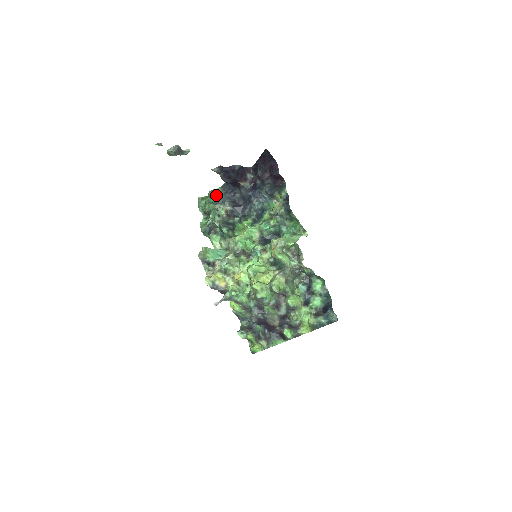
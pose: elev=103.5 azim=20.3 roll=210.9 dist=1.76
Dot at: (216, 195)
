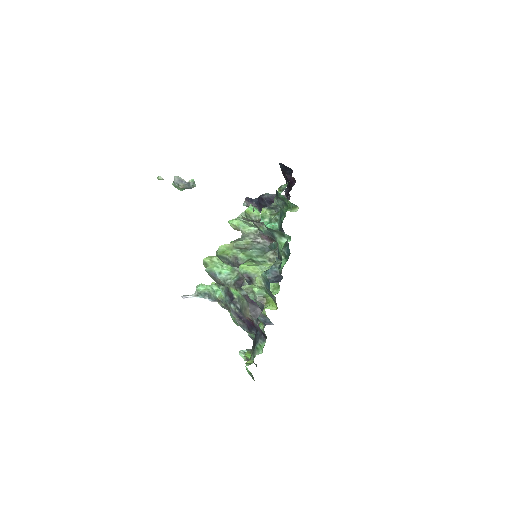
Dot at: occluded
